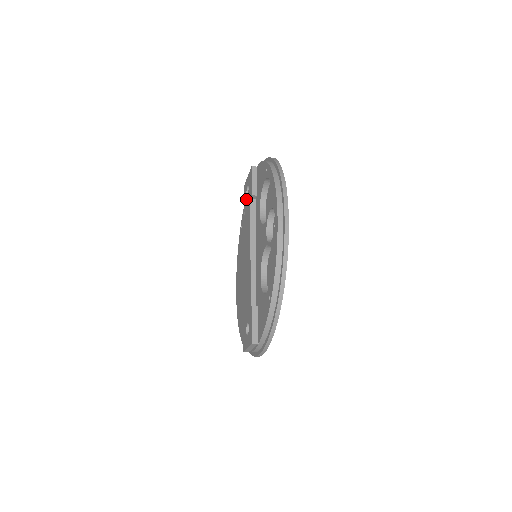
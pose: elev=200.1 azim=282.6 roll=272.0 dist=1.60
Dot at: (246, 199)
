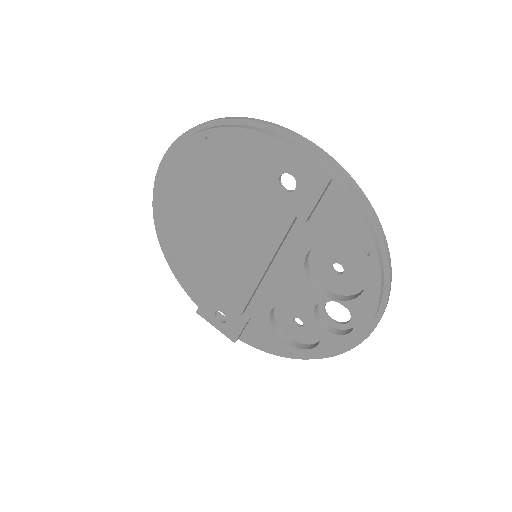
Dot at: (276, 187)
